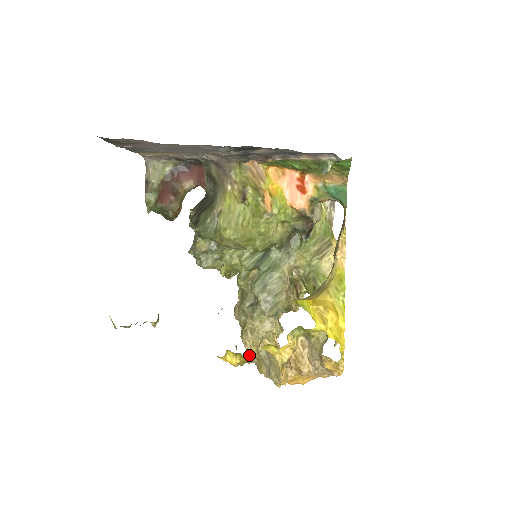
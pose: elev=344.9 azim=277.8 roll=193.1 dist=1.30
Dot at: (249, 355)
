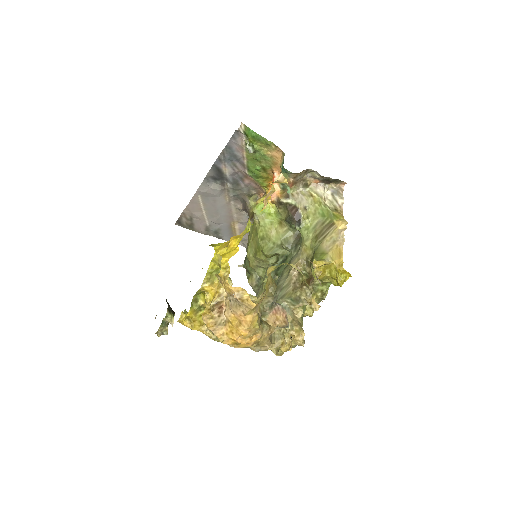
Dot at: occluded
